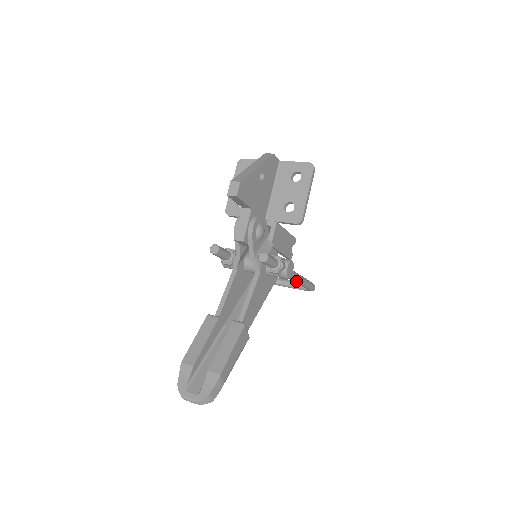
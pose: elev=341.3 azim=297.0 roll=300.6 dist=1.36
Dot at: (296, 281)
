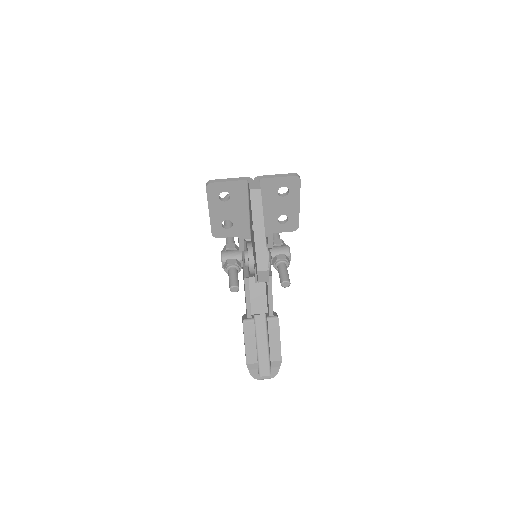
Dot at: occluded
